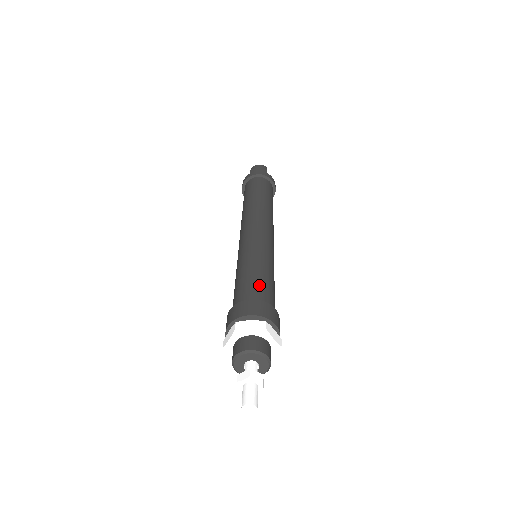
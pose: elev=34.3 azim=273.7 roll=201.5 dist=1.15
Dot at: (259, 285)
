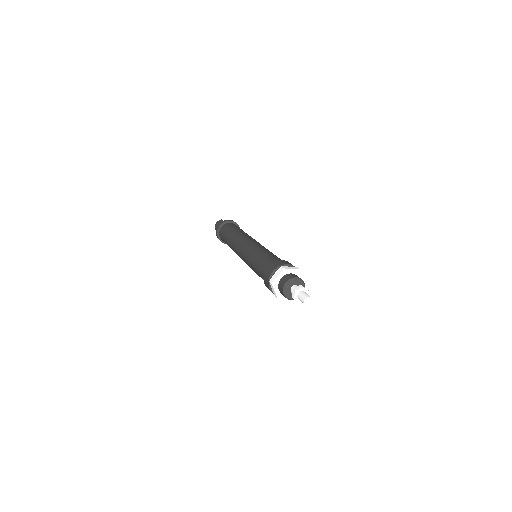
Dot at: (266, 260)
